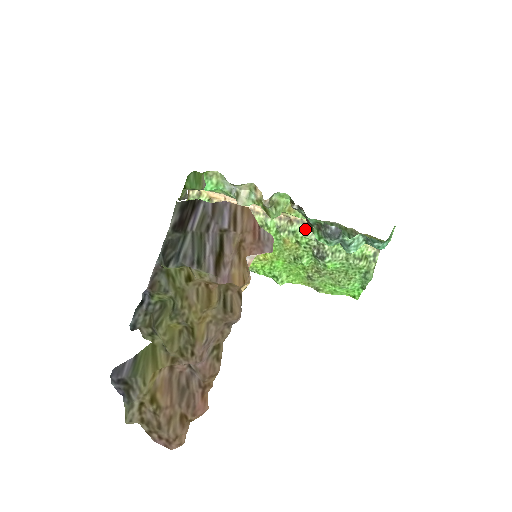
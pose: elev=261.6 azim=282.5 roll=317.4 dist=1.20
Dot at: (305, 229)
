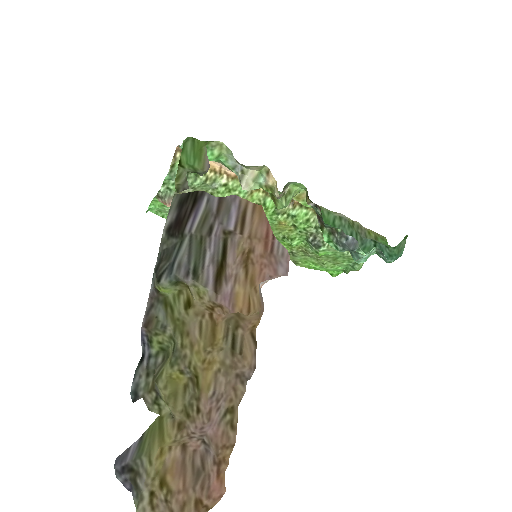
Dot at: (307, 215)
